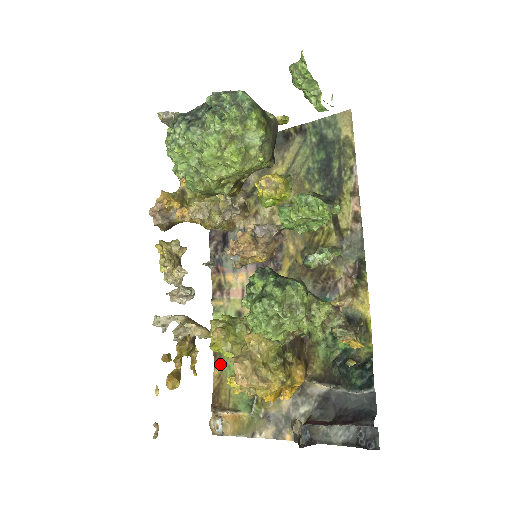
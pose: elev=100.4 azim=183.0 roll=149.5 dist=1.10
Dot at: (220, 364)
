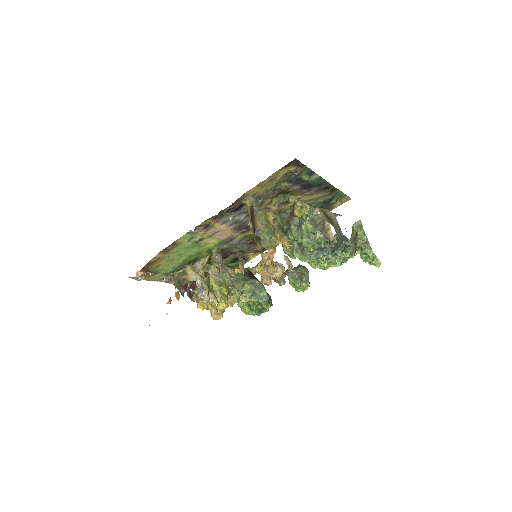
Dot at: (165, 254)
